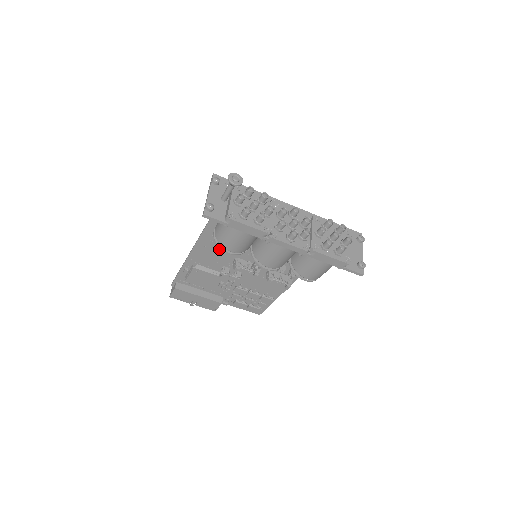
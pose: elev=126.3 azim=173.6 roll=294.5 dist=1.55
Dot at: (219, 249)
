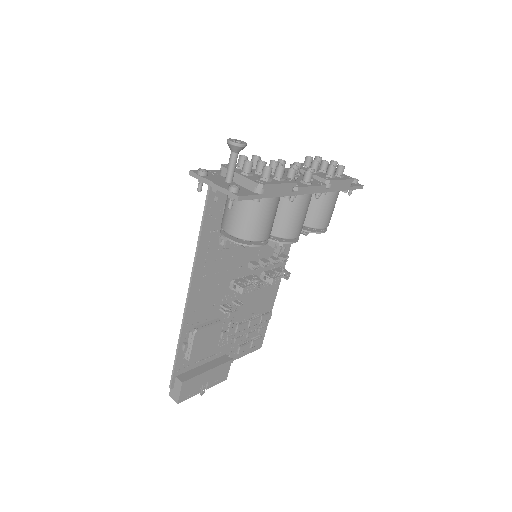
Dot at: (213, 283)
